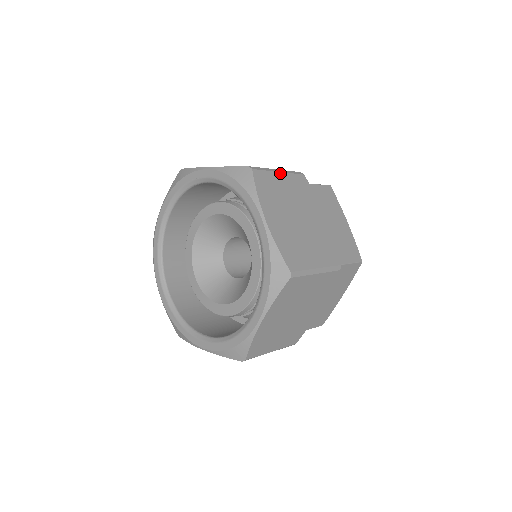
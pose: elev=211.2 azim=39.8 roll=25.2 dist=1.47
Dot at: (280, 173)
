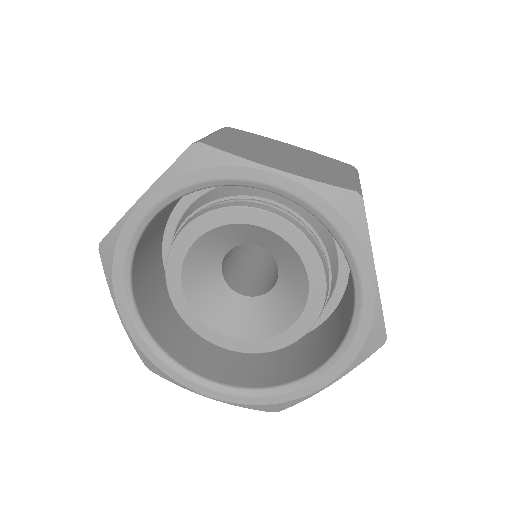
Dot at: (360, 184)
